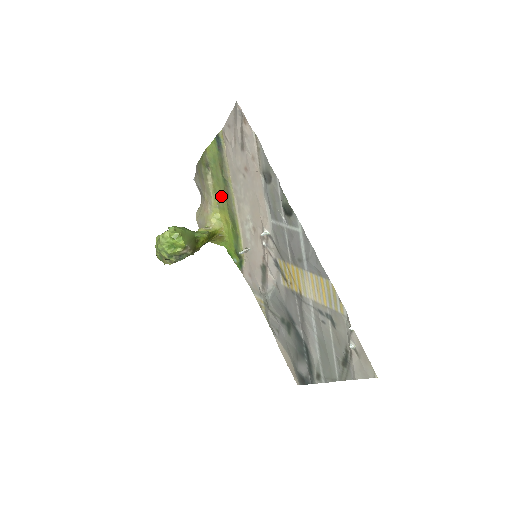
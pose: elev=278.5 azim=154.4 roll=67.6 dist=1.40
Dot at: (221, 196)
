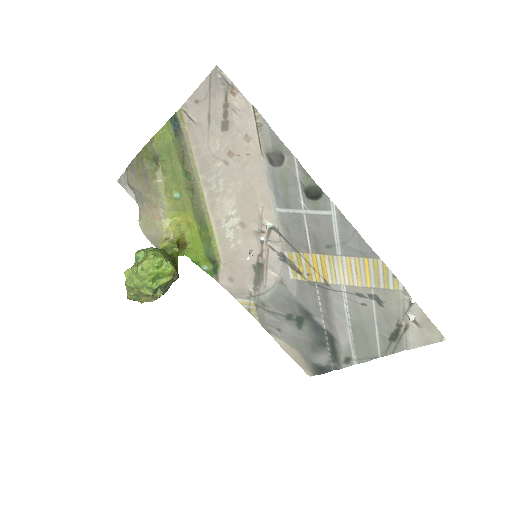
Dot at: (180, 195)
